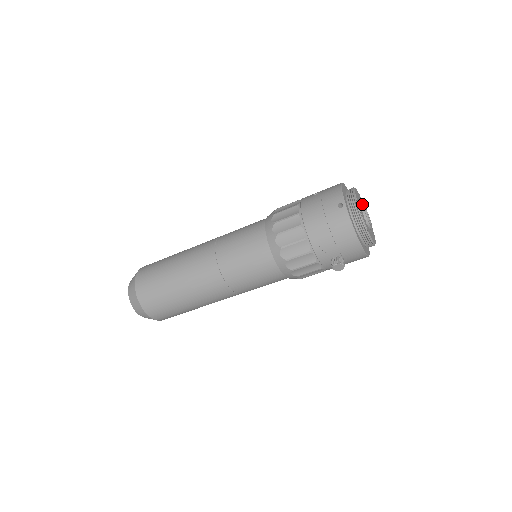
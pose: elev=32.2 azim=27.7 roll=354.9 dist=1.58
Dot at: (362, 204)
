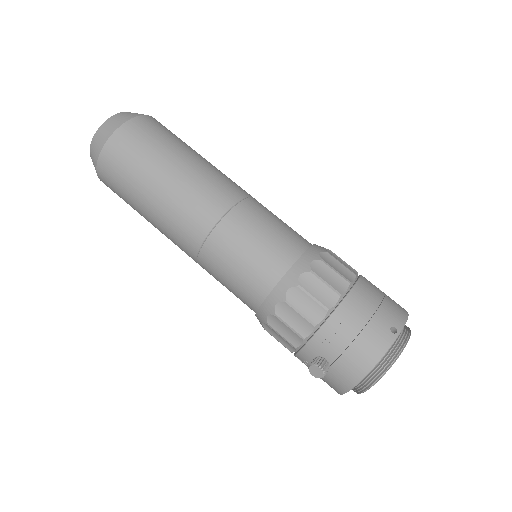
Dot at: occluded
